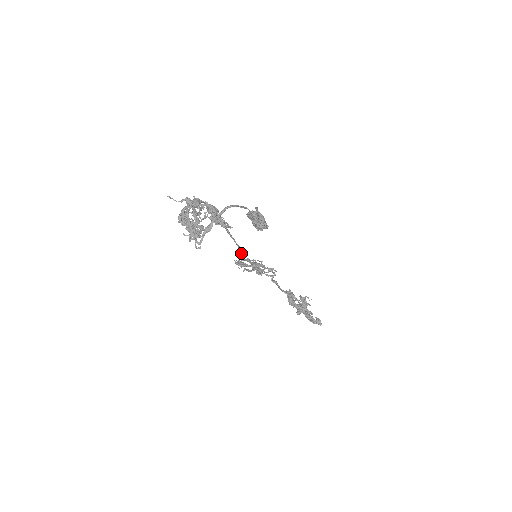
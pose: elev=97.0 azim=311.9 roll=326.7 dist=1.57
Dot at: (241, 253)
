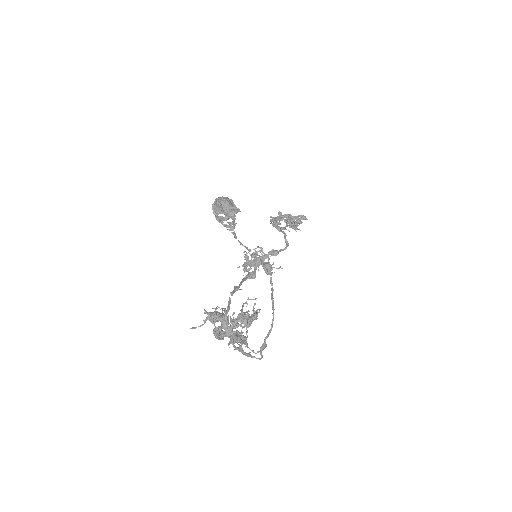
Dot at: (250, 274)
